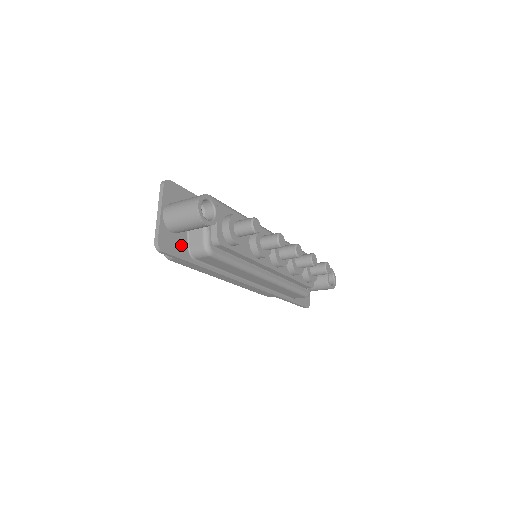
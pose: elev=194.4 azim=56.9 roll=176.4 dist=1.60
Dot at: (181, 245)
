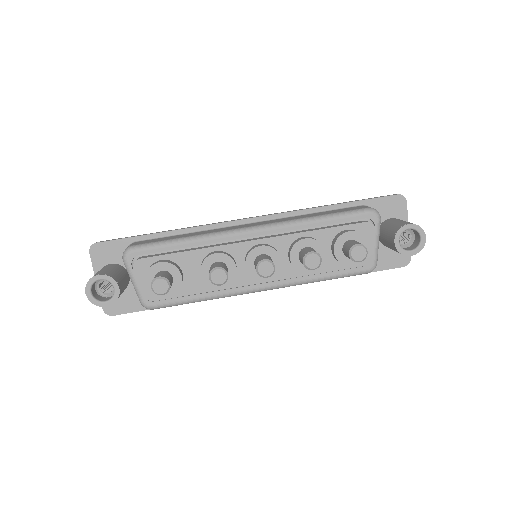
Dot at: (133, 299)
